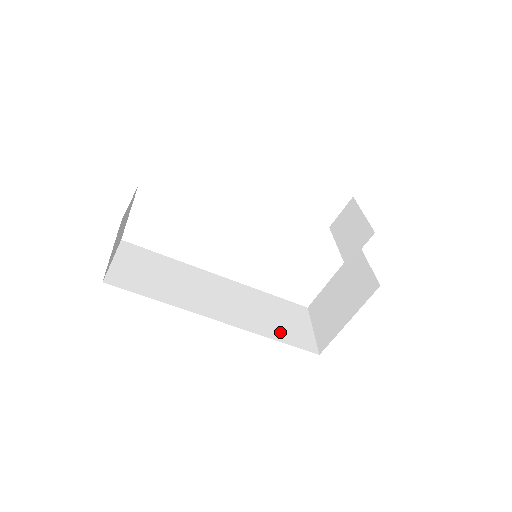
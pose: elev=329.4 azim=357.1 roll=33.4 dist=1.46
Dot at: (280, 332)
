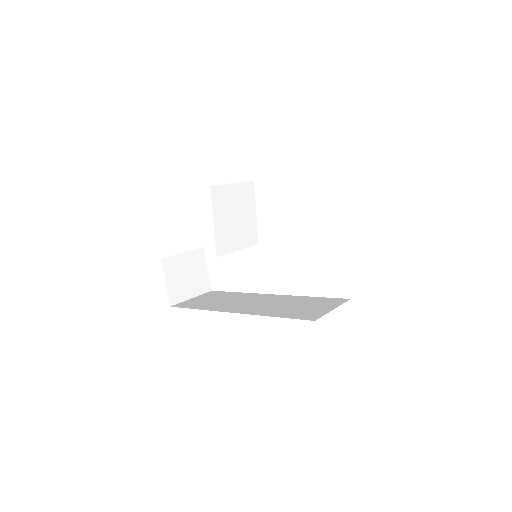
Dot at: (288, 313)
